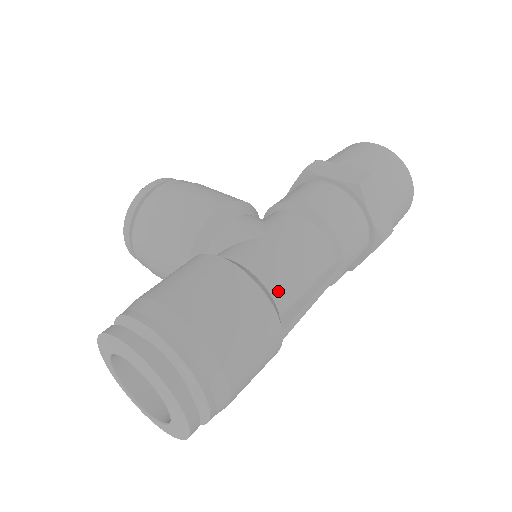
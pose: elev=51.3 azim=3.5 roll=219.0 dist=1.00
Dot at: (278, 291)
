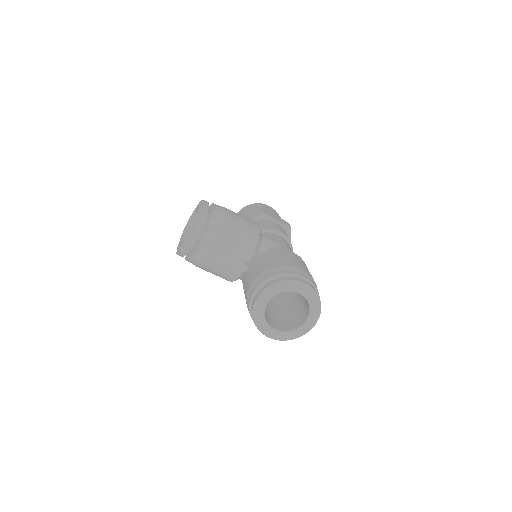
Dot at: occluded
